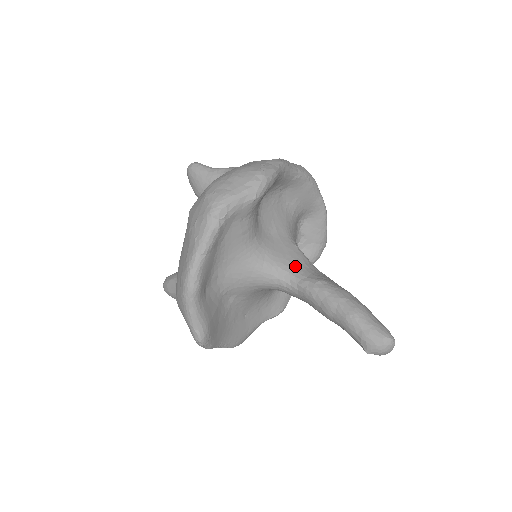
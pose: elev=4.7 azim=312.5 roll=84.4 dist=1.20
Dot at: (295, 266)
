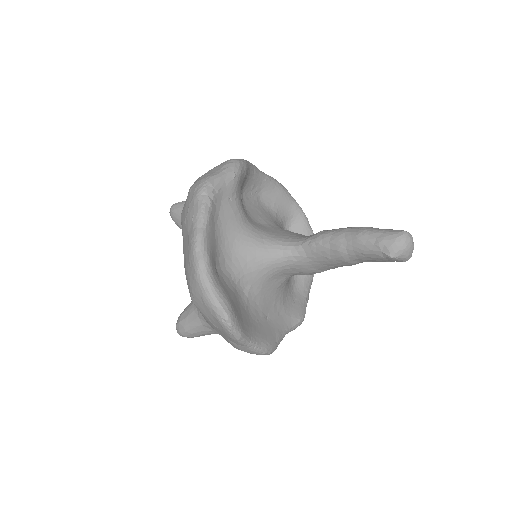
Dot at: (294, 237)
